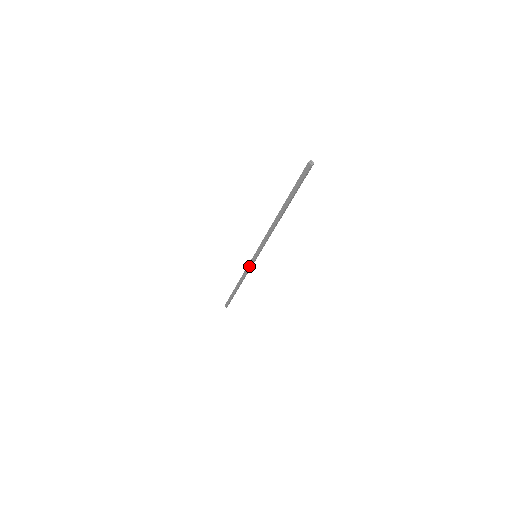
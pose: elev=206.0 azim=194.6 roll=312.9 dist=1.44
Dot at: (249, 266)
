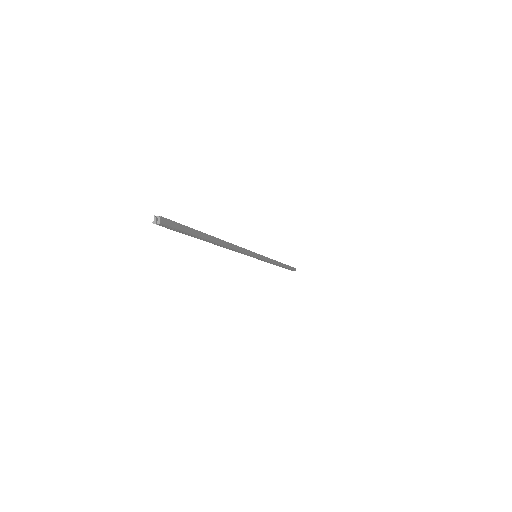
Dot at: occluded
